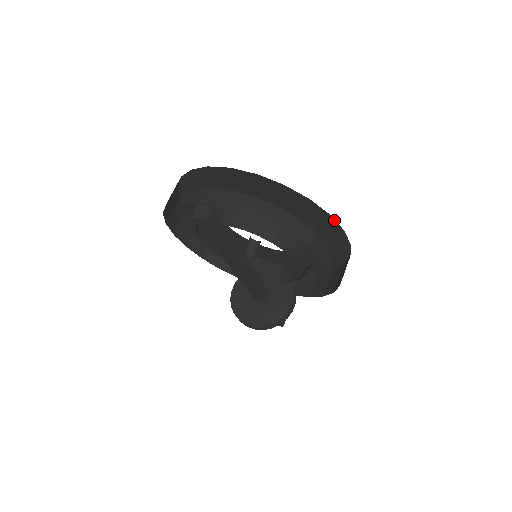
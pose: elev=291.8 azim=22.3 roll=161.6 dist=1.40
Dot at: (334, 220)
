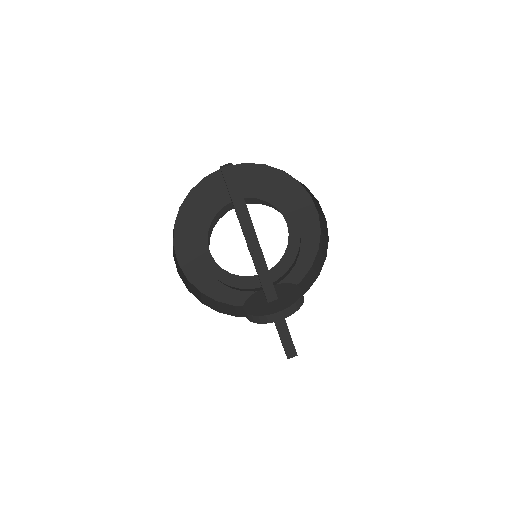
Dot at: (302, 187)
